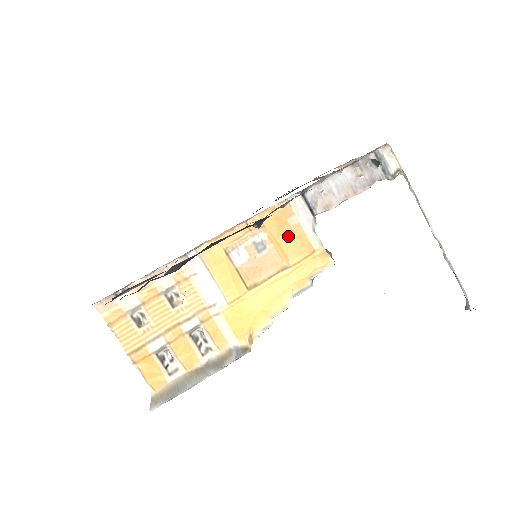
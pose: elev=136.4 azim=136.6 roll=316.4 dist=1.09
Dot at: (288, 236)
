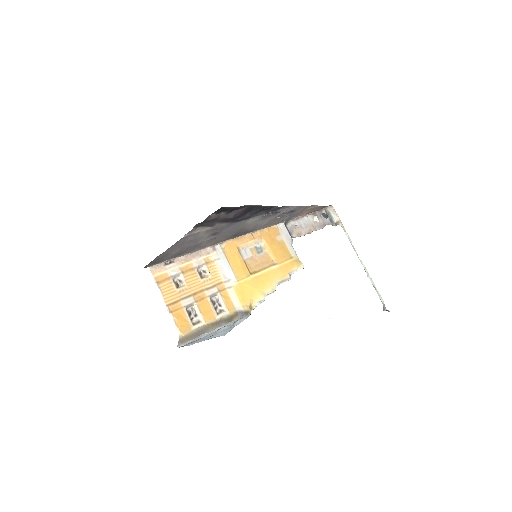
Dot at: (276, 246)
